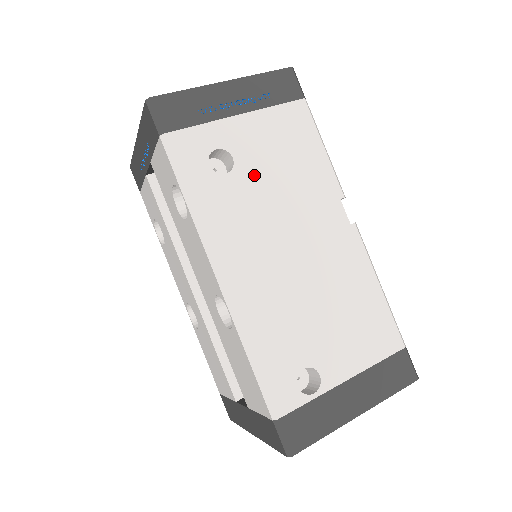
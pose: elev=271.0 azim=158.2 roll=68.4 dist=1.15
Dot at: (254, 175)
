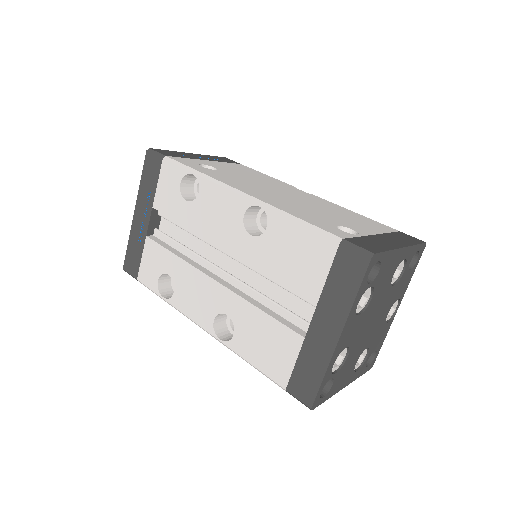
Dot at: (232, 173)
